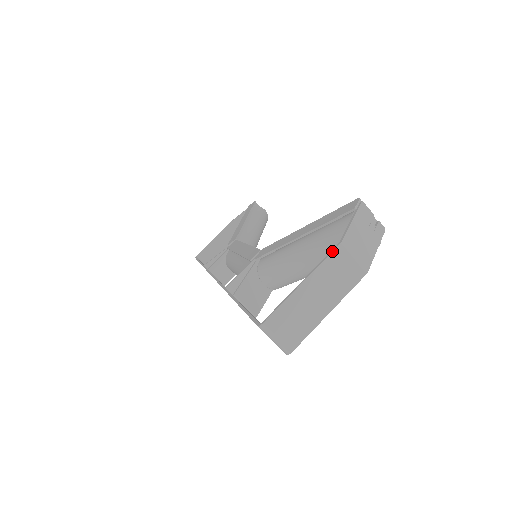
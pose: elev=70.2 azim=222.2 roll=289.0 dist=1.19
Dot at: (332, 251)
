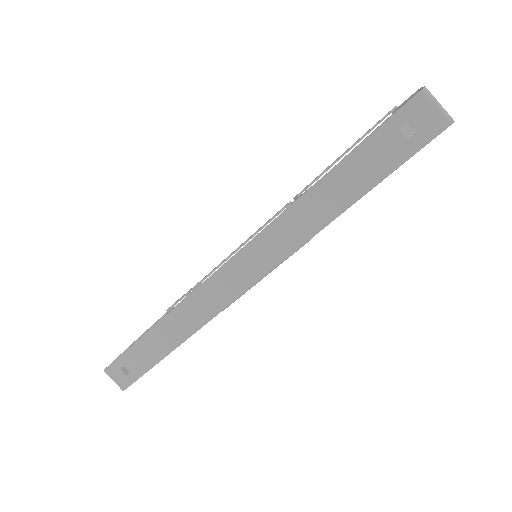
Dot at: occluded
